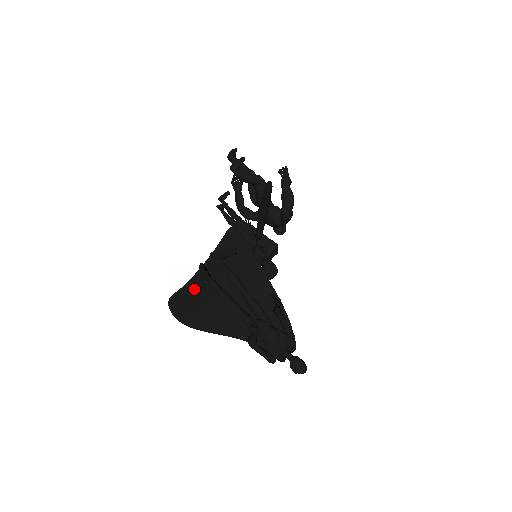
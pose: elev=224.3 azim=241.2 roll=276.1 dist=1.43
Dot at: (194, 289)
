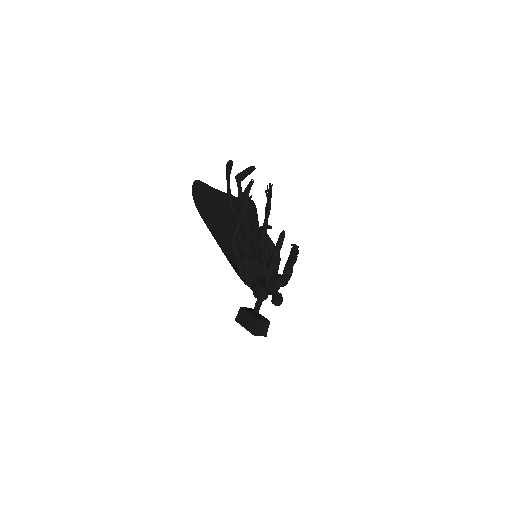
Dot at: (213, 193)
